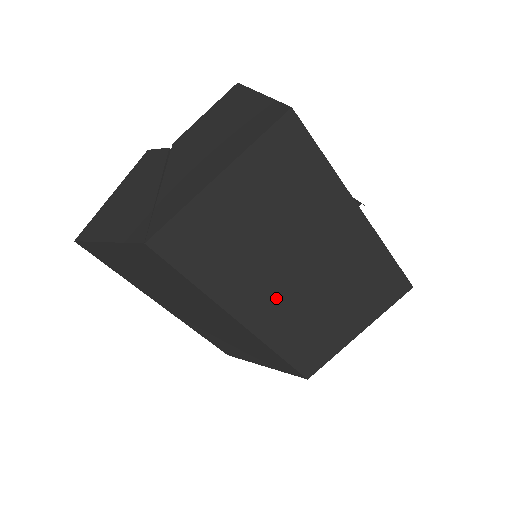
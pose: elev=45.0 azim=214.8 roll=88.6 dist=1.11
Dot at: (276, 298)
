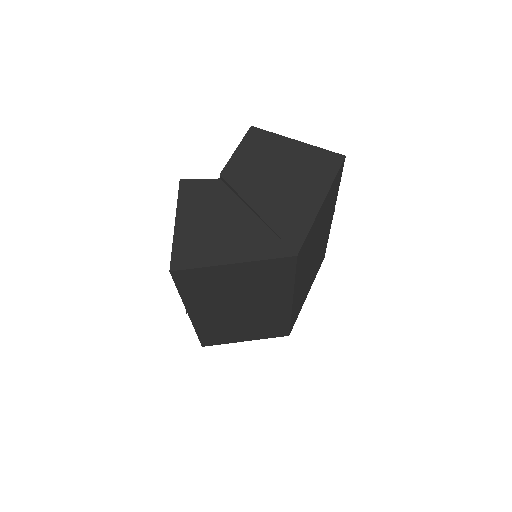
Dot at: (304, 280)
